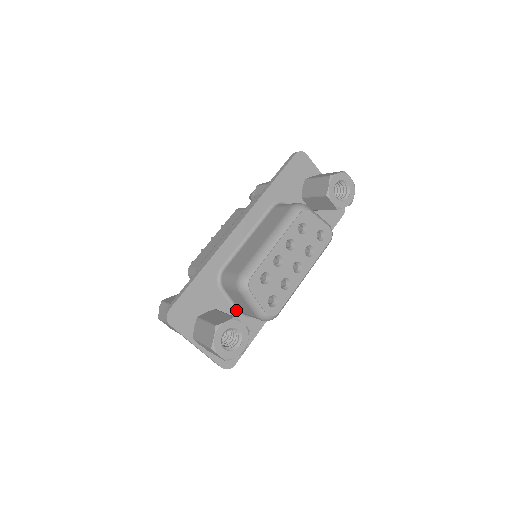
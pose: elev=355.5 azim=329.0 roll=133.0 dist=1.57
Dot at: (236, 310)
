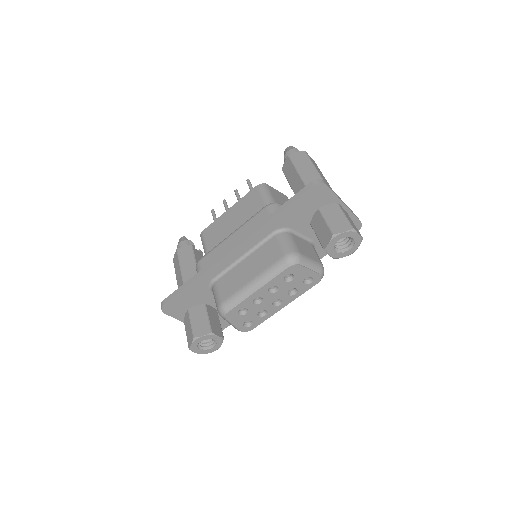
Dot at: occluded
